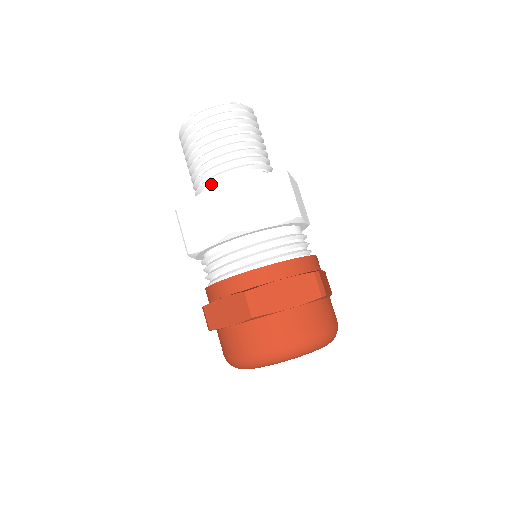
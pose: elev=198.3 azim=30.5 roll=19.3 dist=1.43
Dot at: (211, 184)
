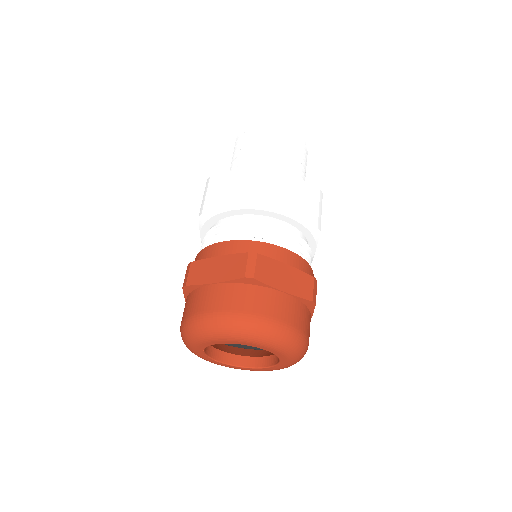
Dot at: occluded
